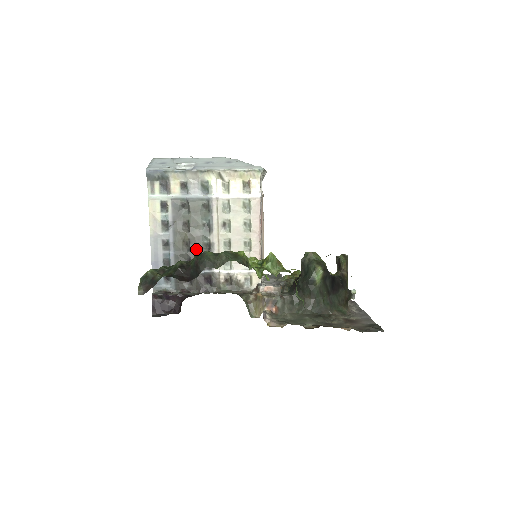
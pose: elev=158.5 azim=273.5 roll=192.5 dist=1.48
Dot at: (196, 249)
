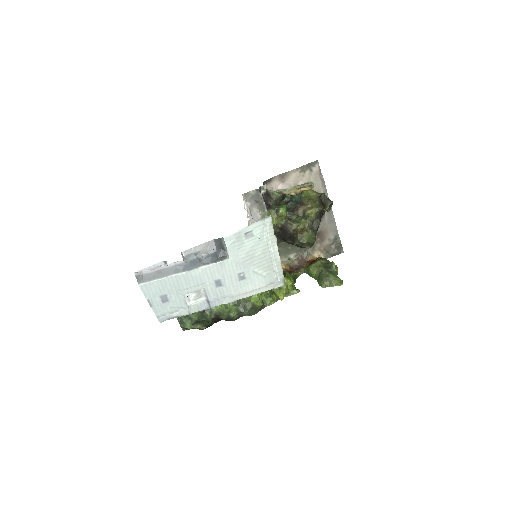
Dot at: occluded
